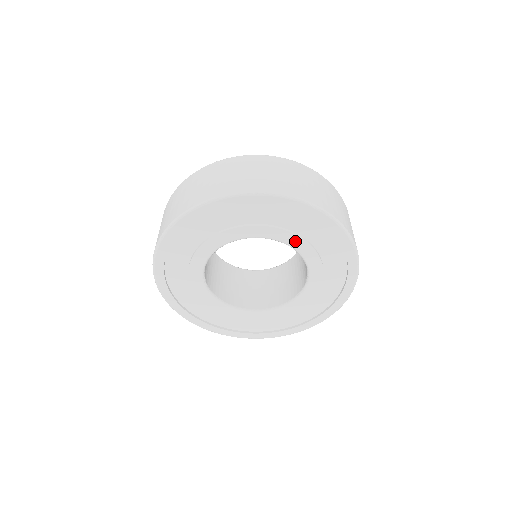
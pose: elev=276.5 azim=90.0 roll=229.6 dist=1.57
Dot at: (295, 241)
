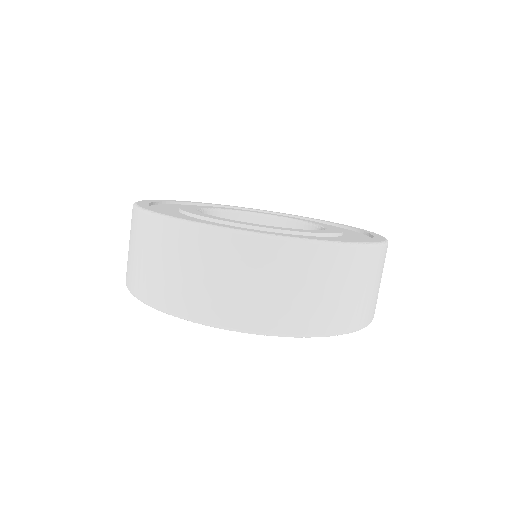
Dot at: occluded
